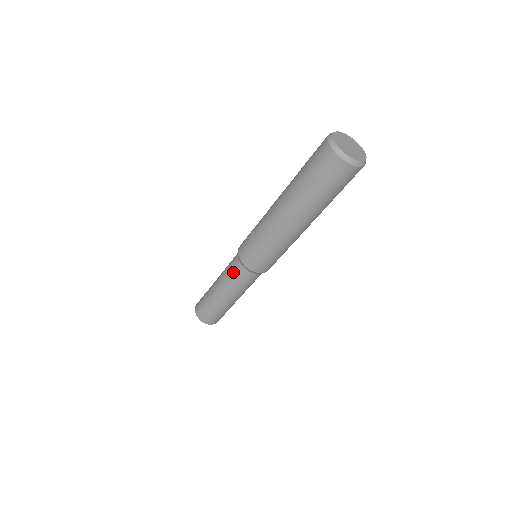
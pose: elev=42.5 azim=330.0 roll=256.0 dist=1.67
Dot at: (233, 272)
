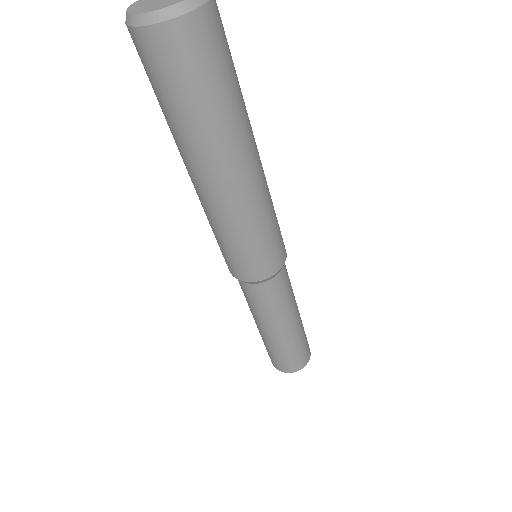
Dot at: (244, 293)
